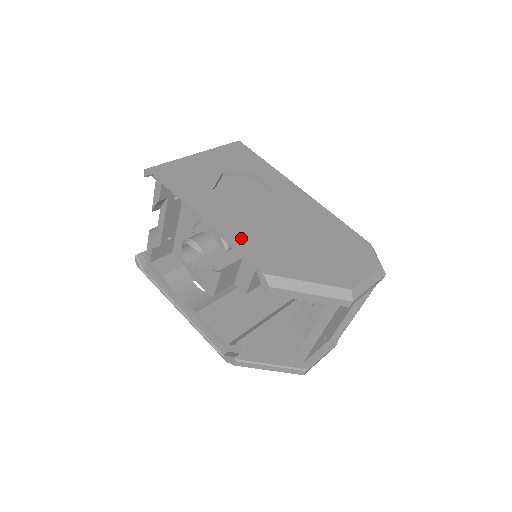
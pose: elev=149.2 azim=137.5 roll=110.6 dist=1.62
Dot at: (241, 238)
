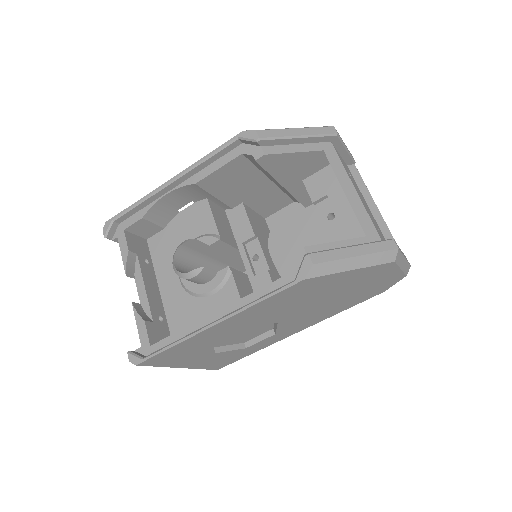
Dot at: occluded
